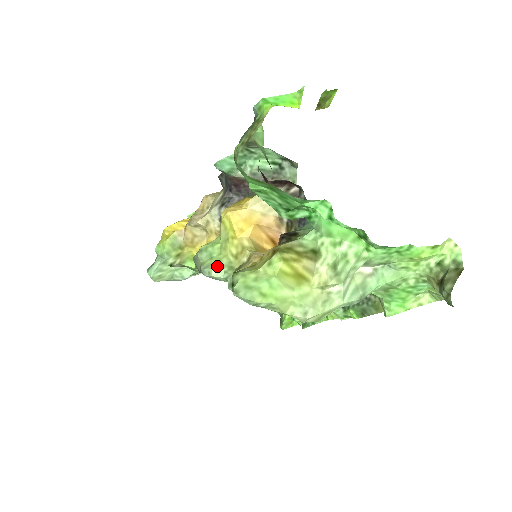
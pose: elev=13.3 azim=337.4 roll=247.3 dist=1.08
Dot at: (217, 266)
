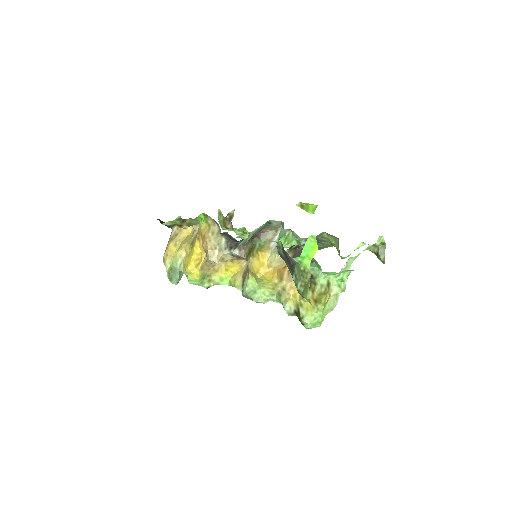
Dot at: (264, 298)
